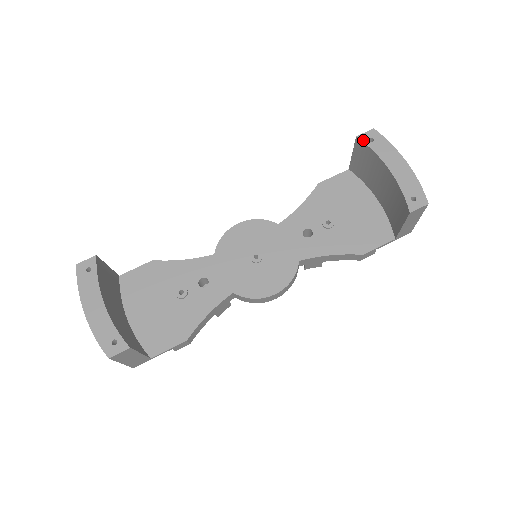
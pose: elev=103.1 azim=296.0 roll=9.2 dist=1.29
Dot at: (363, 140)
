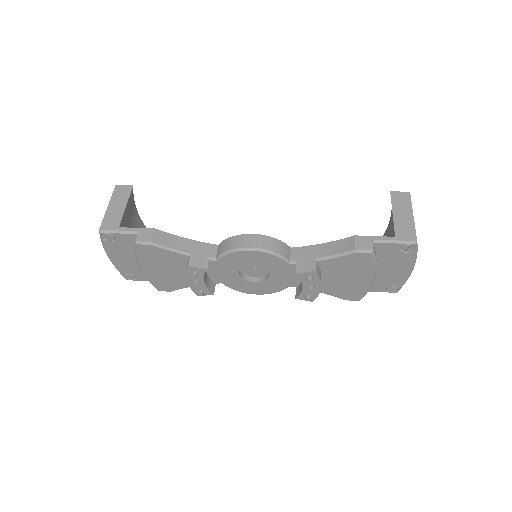
Dot at: occluded
